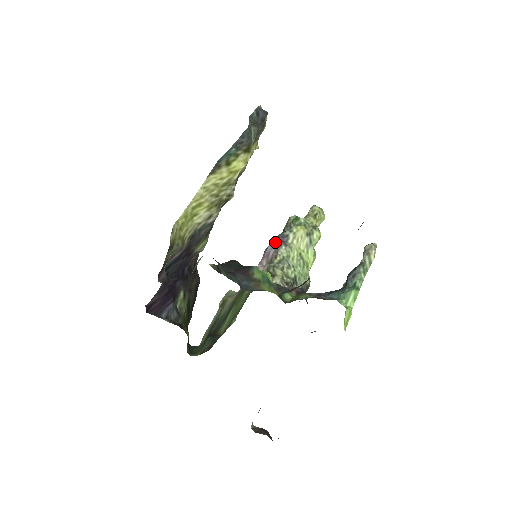
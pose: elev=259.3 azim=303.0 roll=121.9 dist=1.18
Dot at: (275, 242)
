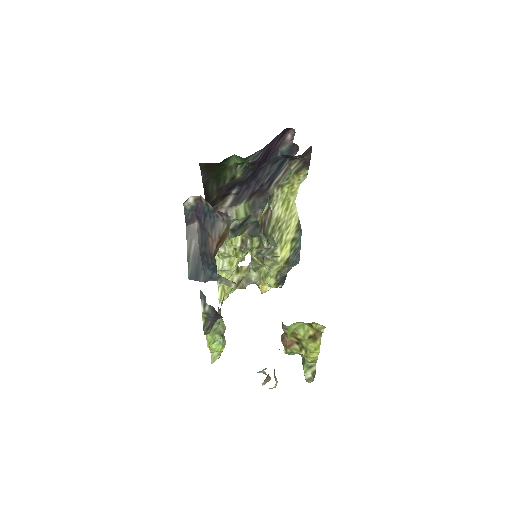
Dot at: occluded
